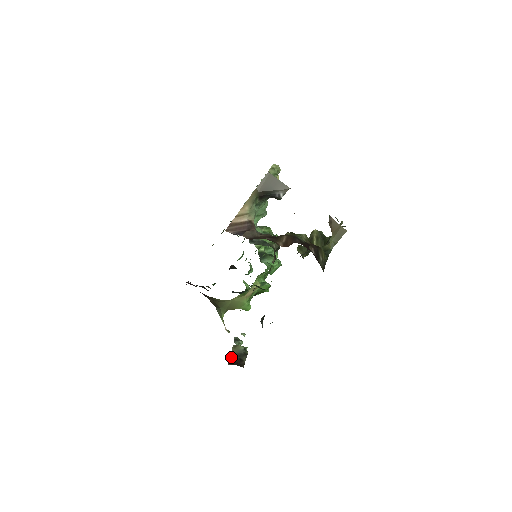
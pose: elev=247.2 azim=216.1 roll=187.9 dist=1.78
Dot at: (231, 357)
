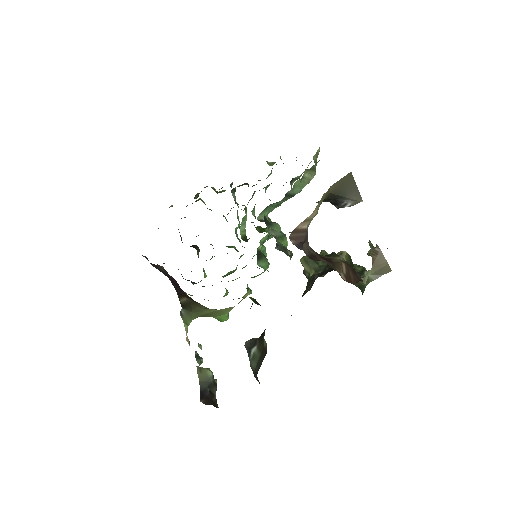
Dot at: (200, 387)
